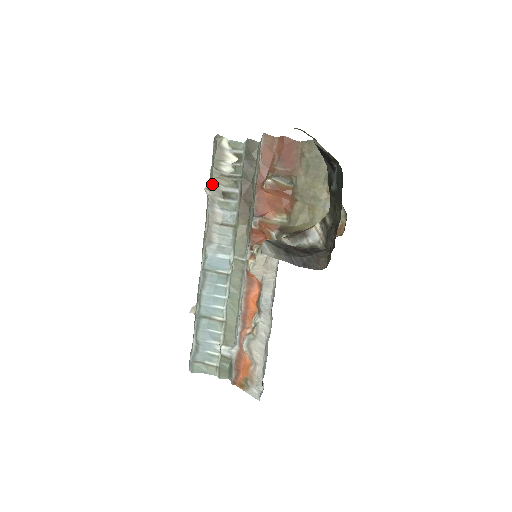
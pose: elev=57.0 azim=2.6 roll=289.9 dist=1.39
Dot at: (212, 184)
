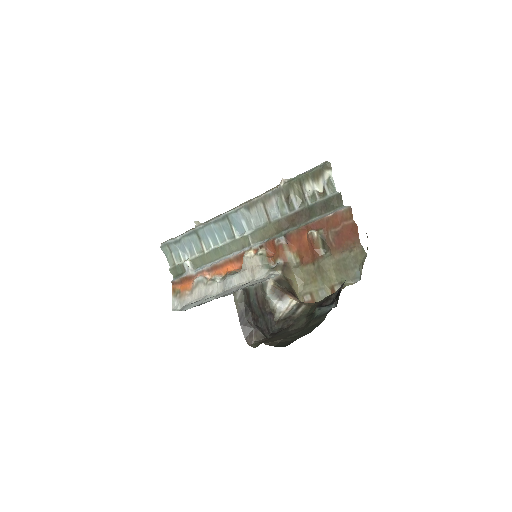
Dot at: (290, 183)
